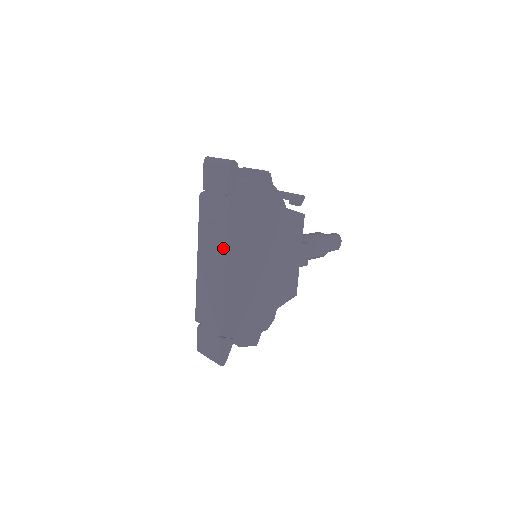
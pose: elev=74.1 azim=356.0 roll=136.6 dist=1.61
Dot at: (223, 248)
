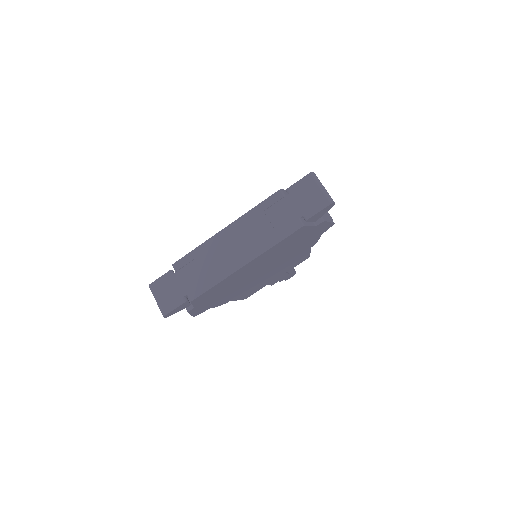
Dot at: (262, 248)
